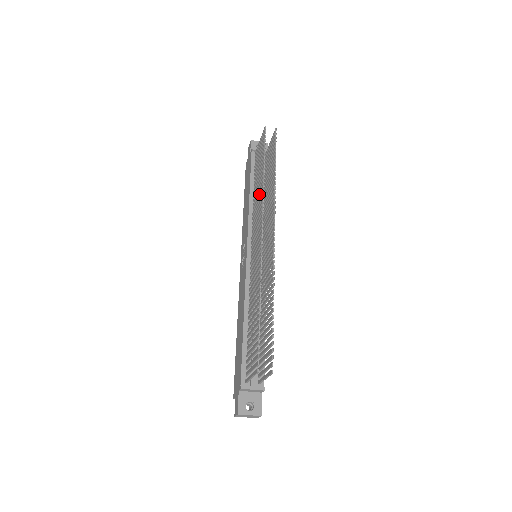
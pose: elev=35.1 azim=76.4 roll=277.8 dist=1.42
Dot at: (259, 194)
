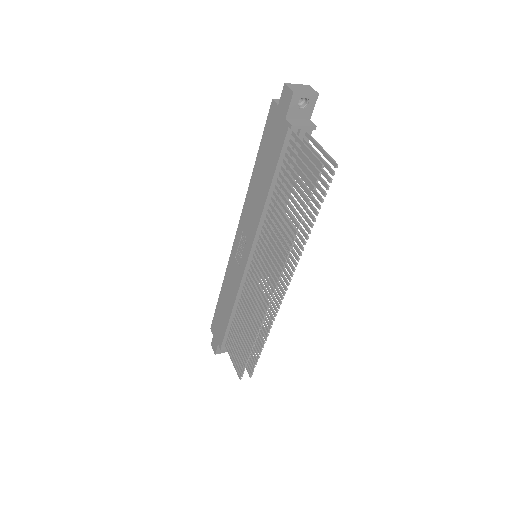
Dot at: (281, 240)
